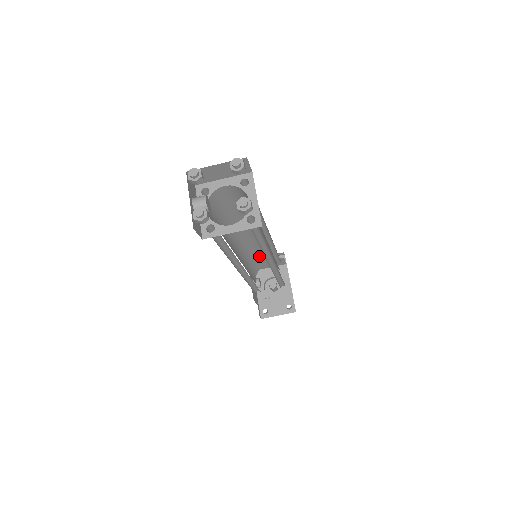
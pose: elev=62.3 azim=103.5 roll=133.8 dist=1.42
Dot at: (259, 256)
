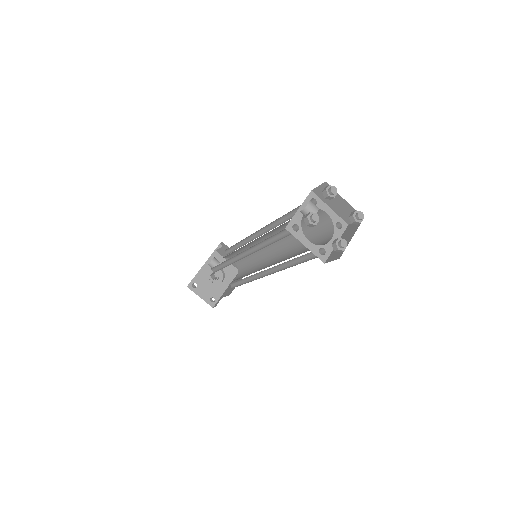
Dot at: occluded
